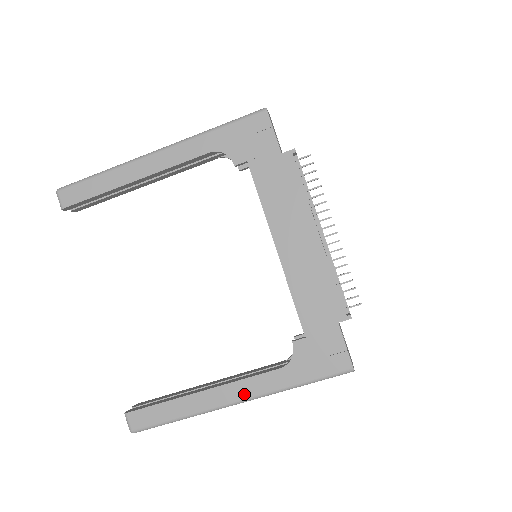
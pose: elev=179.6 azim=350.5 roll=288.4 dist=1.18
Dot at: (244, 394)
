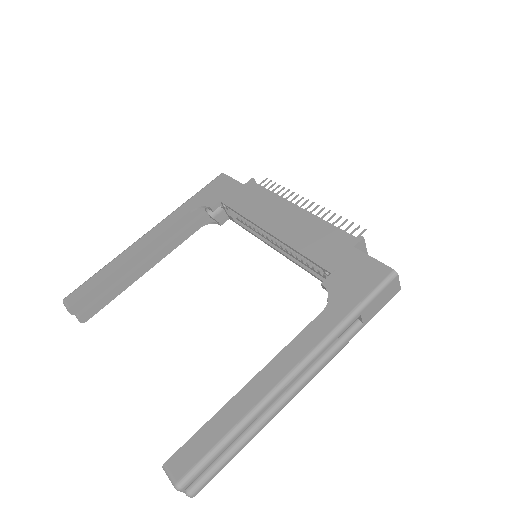
Dot at: (297, 356)
